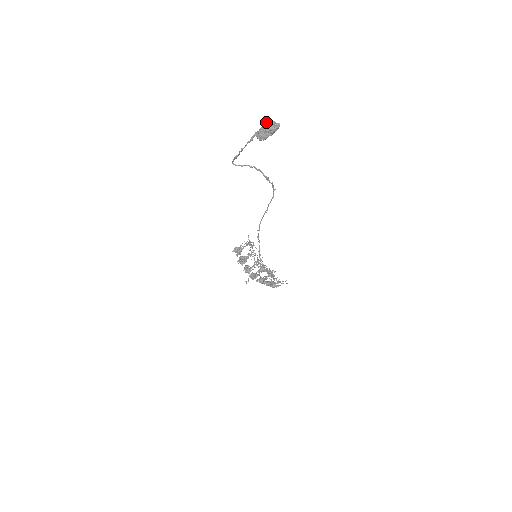
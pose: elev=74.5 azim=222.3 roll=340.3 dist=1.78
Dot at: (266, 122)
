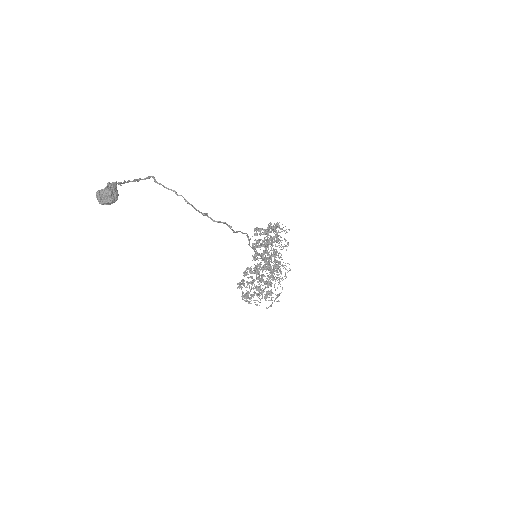
Dot at: (108, 183)
